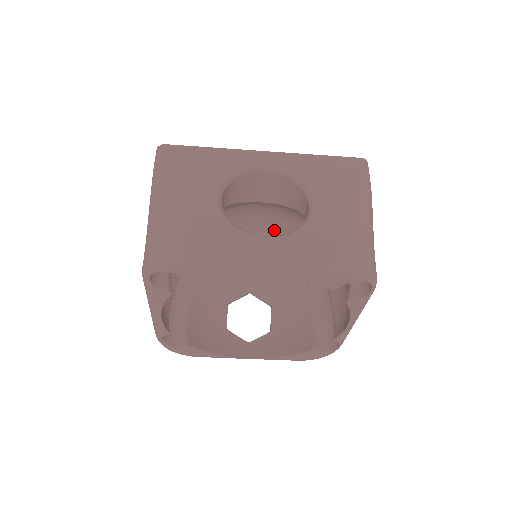
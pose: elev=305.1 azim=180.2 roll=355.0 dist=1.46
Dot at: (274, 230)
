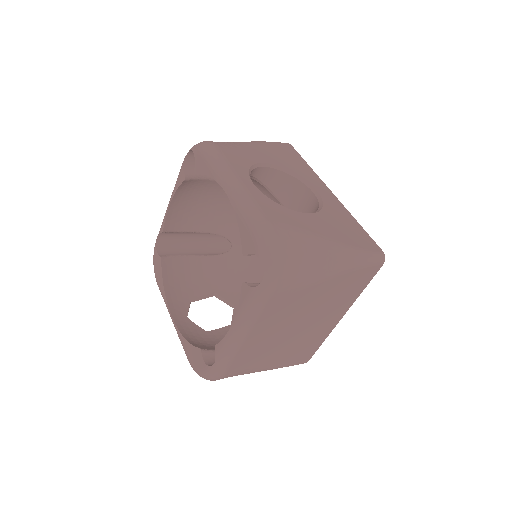
Dot at: occluded
